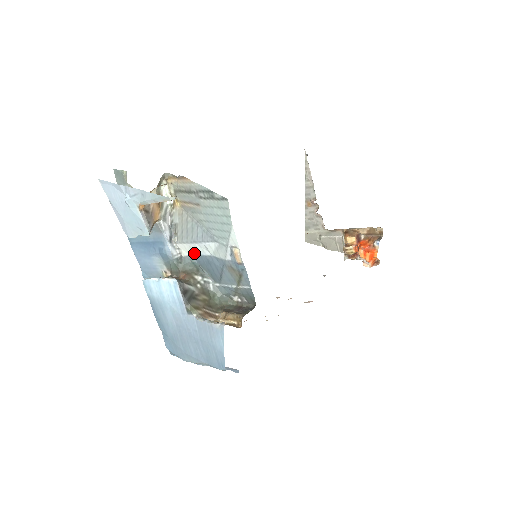
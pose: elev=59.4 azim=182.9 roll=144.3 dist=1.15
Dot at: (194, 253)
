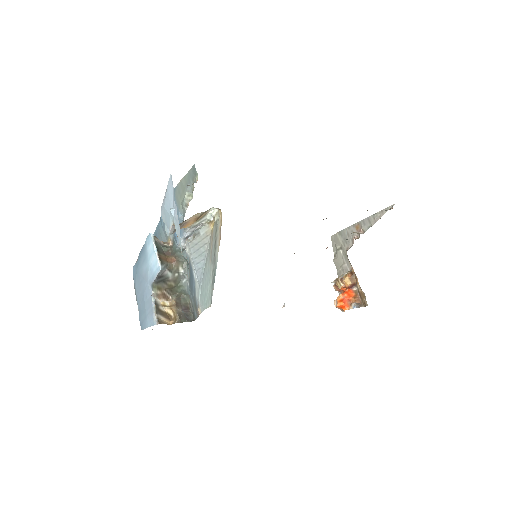
Dot at: (191, 261)
